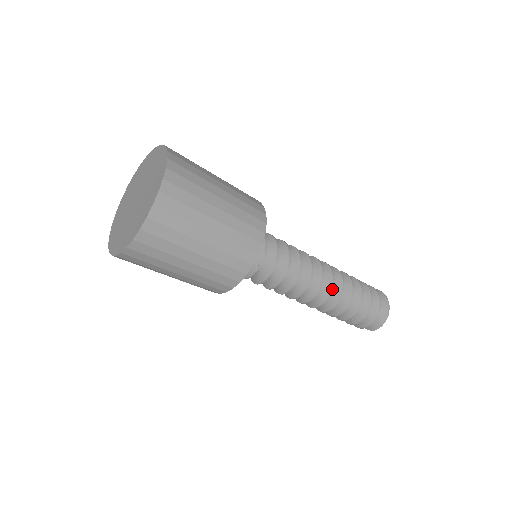
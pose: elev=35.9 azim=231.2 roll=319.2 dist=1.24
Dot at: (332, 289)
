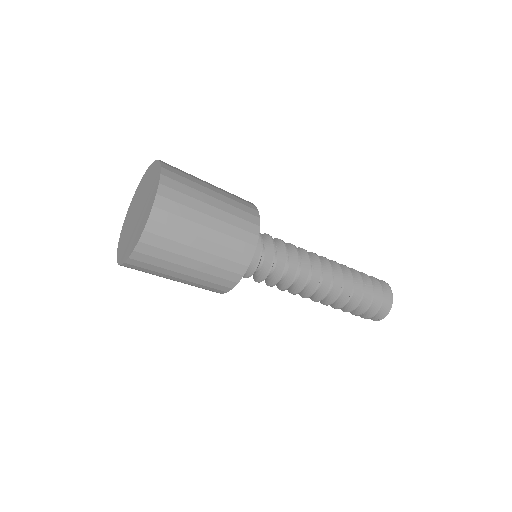
Dot at: (330, 288)
